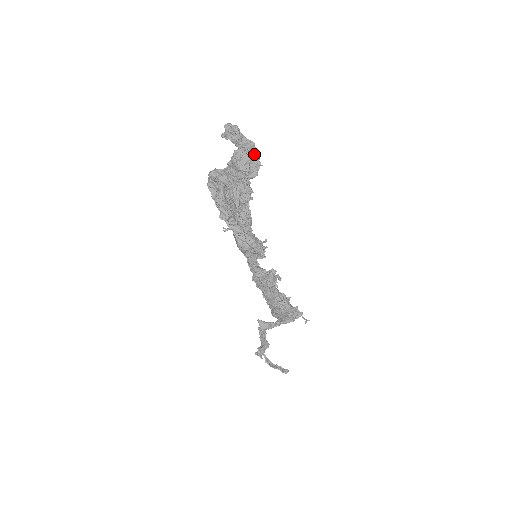
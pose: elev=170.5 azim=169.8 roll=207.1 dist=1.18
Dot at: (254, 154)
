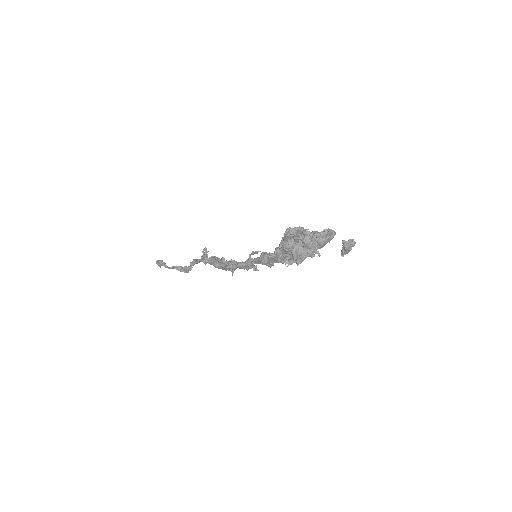
Dot at: (344, 254)
